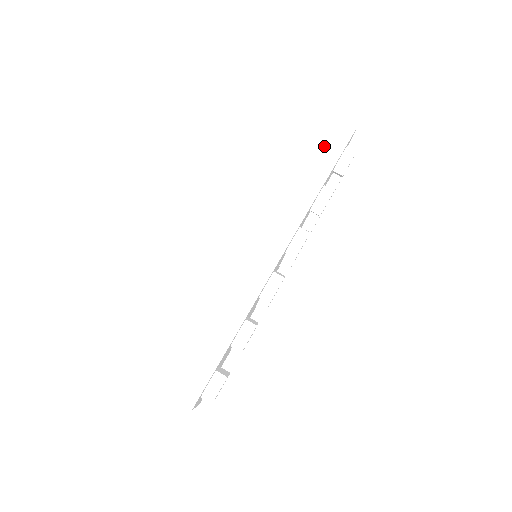
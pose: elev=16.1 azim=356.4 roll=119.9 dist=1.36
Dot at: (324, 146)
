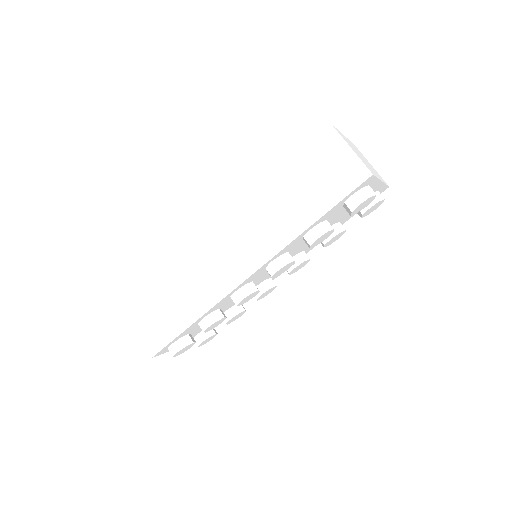
Dot at: (328, 186)
